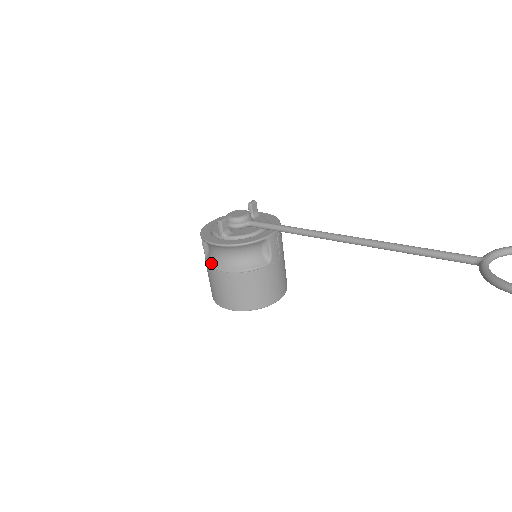
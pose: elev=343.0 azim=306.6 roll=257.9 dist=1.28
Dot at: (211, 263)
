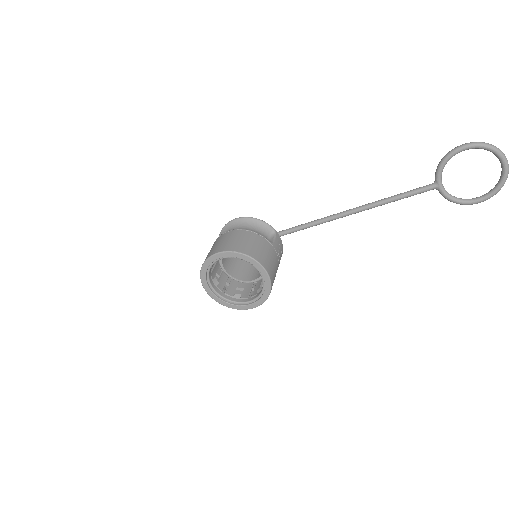
Dot at: occluded
